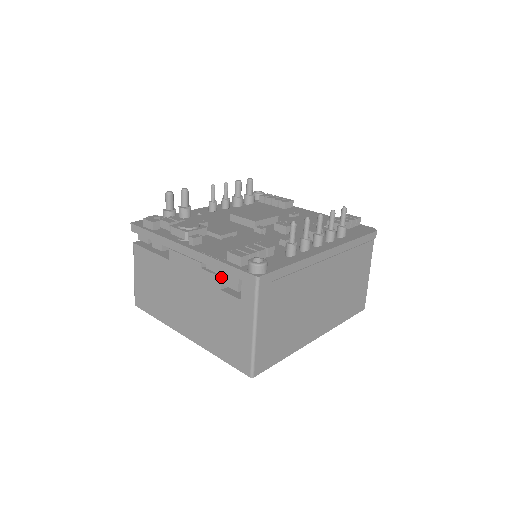
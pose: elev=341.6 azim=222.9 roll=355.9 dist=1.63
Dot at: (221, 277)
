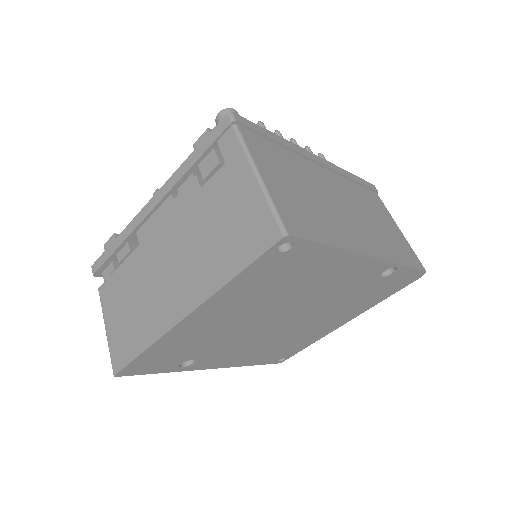
Dot at: (196, 175)
